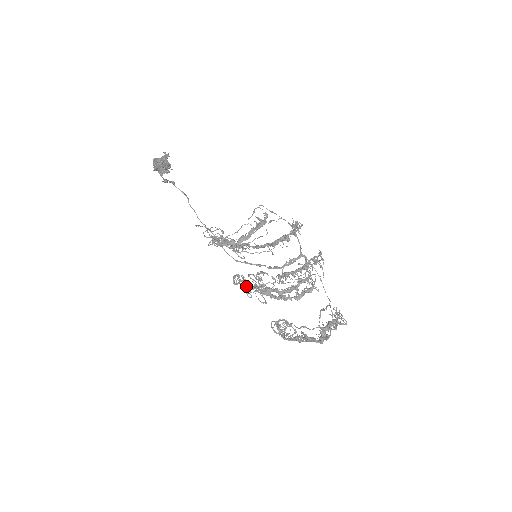
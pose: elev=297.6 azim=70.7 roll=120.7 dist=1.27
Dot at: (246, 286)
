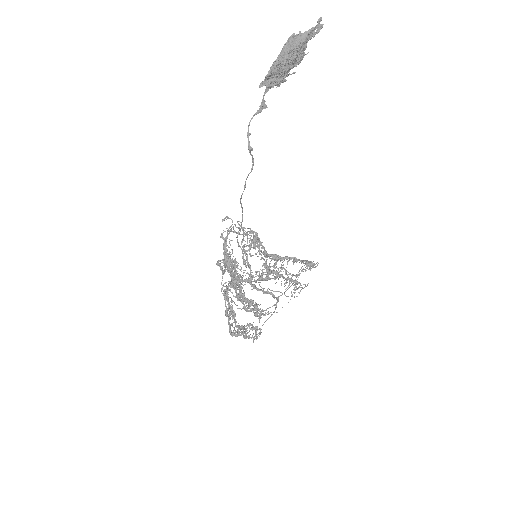
Dot at: occluded
